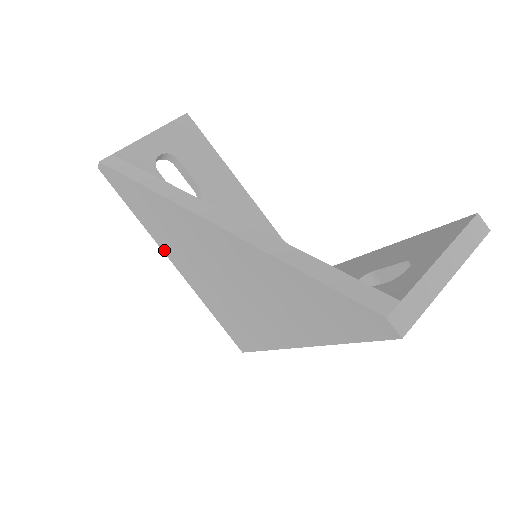
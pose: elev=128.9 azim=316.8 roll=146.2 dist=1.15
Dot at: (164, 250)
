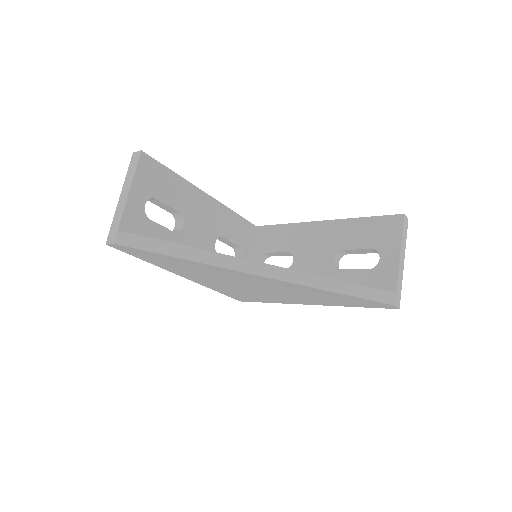
Dot at: (178, 274)
